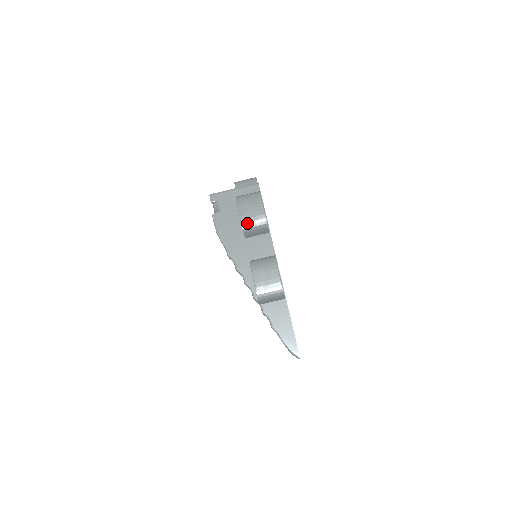
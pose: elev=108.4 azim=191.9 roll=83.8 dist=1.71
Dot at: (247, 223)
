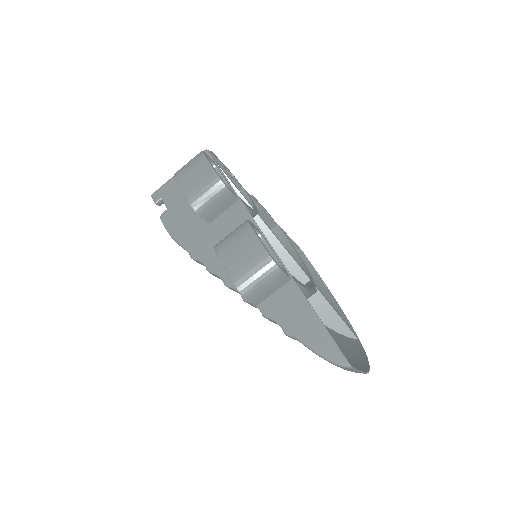
Dot at: (195, 196)
